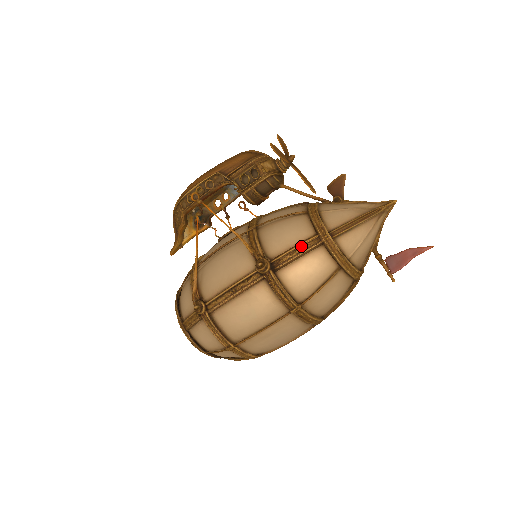
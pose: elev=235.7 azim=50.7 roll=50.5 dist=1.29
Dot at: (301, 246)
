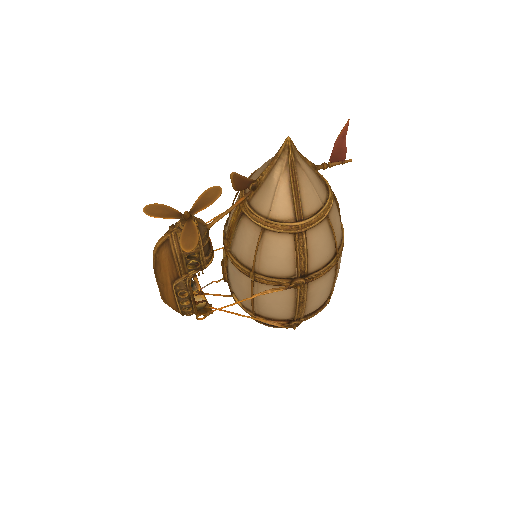
Dot at: (299, 251)
